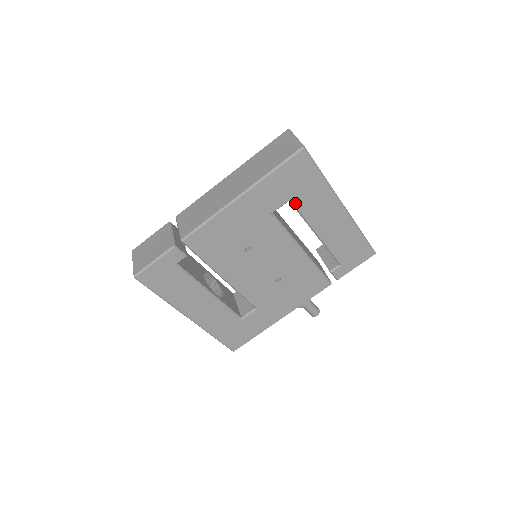
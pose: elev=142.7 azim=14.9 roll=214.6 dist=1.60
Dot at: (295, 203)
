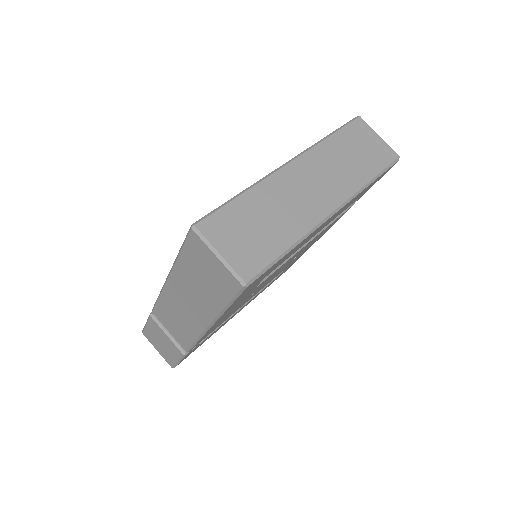
Dot at: occluded
